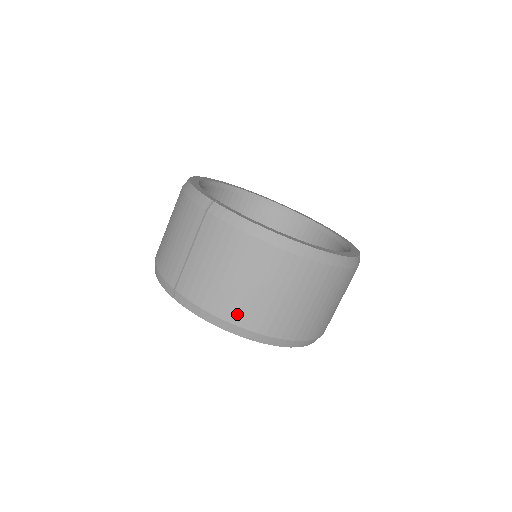
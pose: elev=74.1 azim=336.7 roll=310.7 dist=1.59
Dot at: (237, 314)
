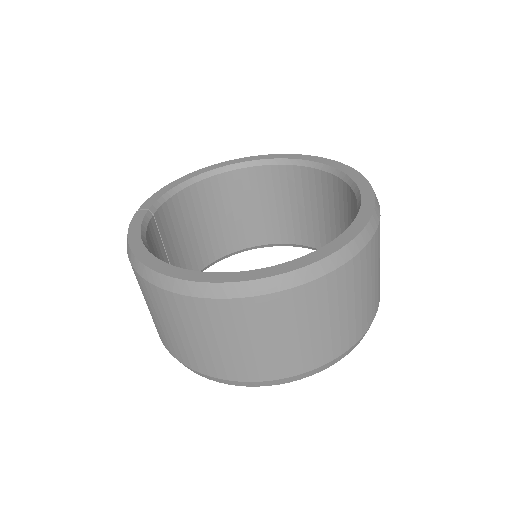
Dot at: (157, 330)
